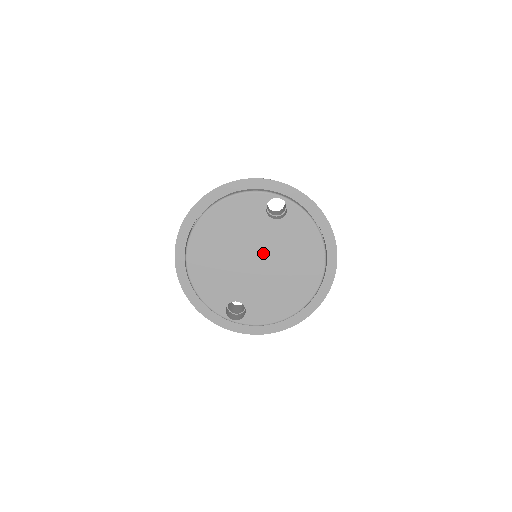
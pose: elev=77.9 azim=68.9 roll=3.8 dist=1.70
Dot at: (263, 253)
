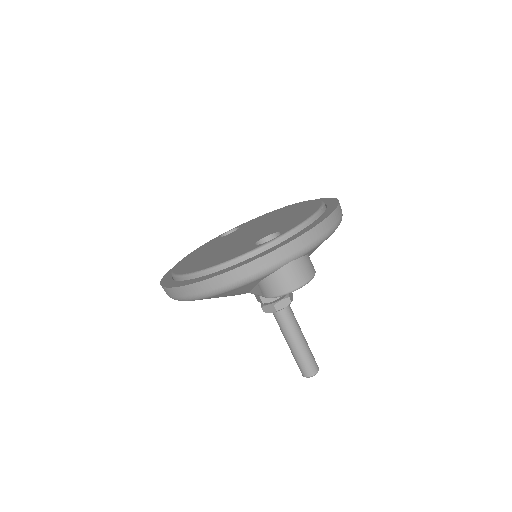
Dot at: (246, 232)
